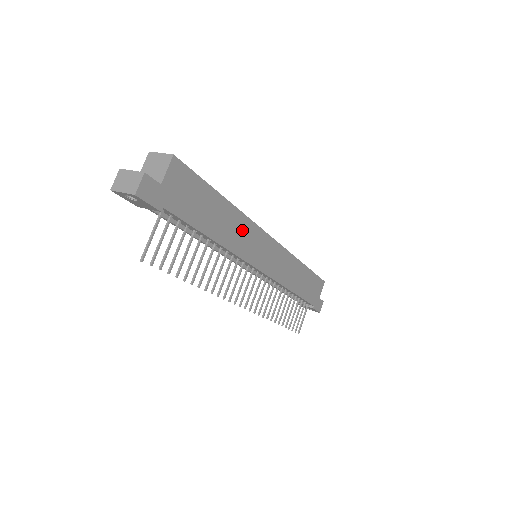
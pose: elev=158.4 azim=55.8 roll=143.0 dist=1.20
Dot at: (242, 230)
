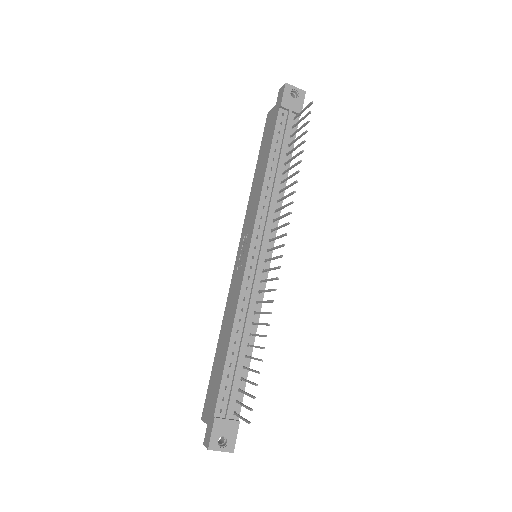
Dot at: occluded
